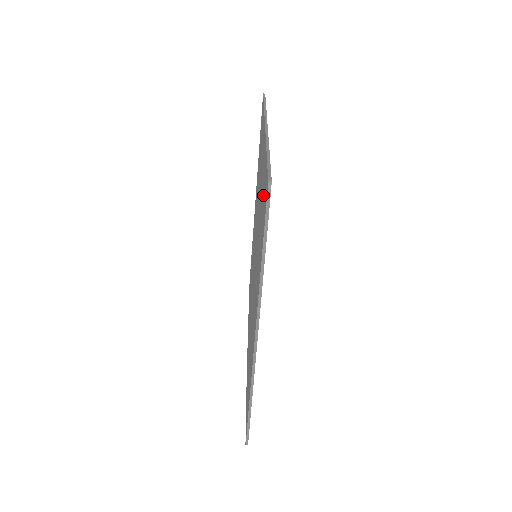
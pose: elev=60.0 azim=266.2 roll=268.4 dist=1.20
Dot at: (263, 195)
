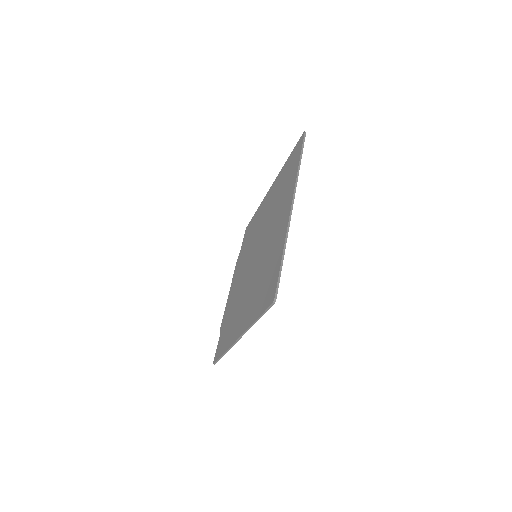
Dot at: (271, 273)
